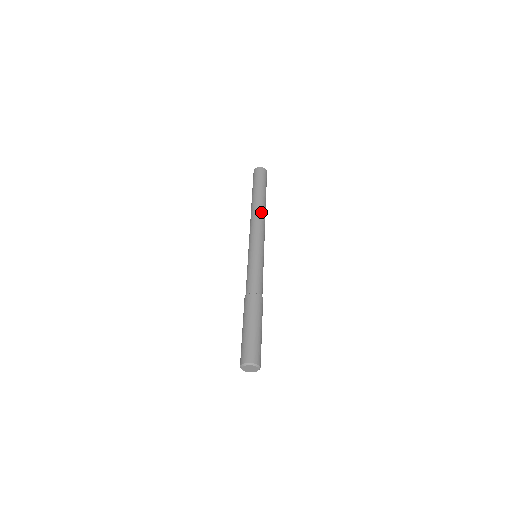
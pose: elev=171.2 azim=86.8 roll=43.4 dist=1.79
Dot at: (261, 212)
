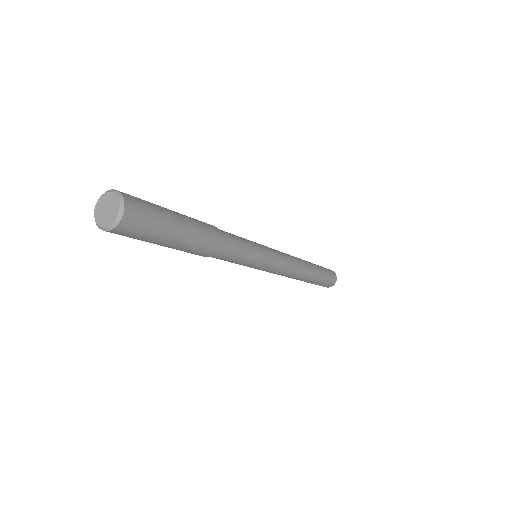
Dot at: (298, 258)
